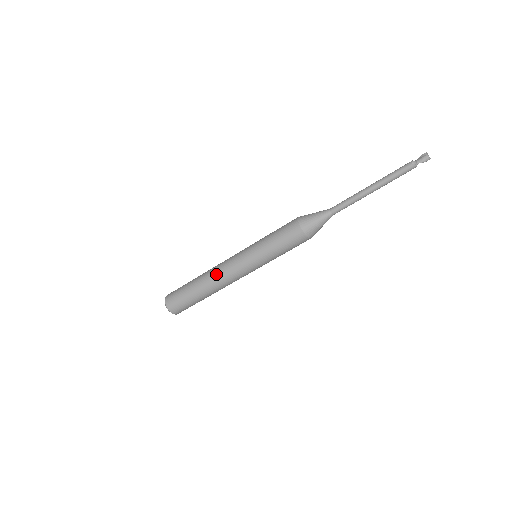
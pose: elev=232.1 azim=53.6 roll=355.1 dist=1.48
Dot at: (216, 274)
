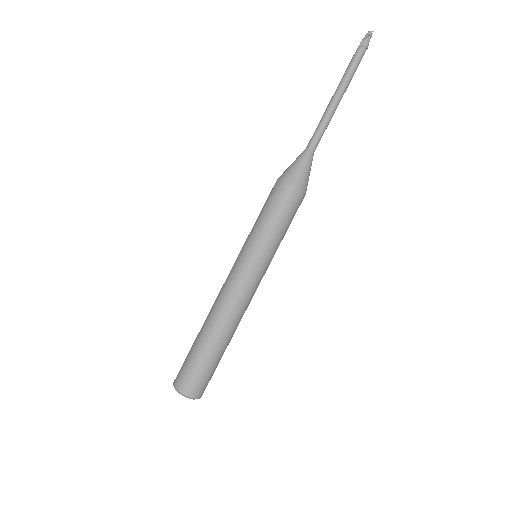
Dot at: occluded
